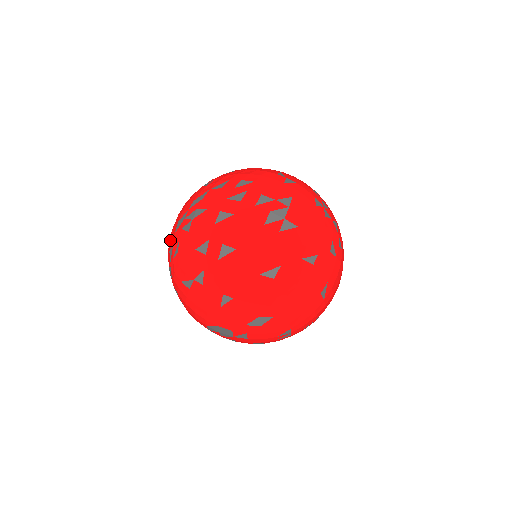
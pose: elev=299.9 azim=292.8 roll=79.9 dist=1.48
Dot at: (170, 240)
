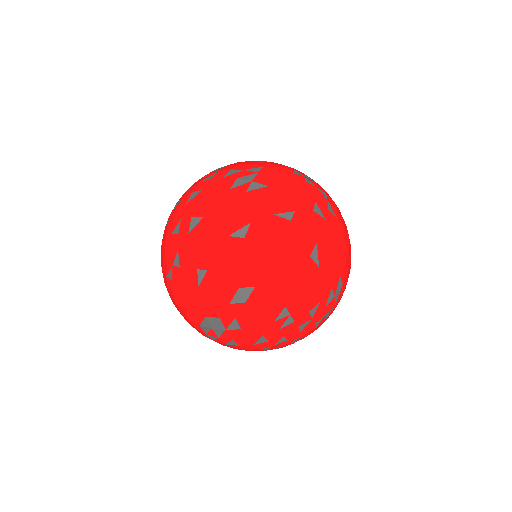
Dot at: occluded
